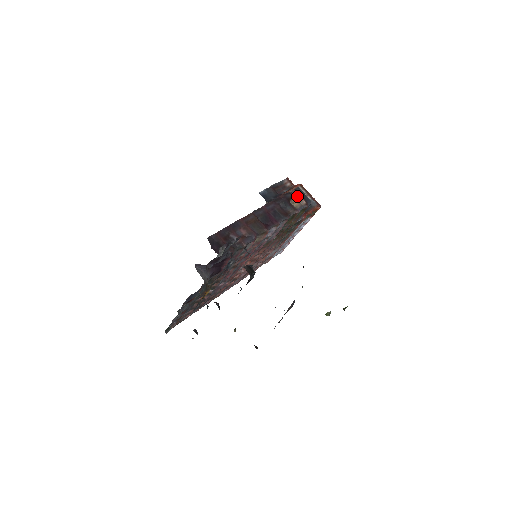
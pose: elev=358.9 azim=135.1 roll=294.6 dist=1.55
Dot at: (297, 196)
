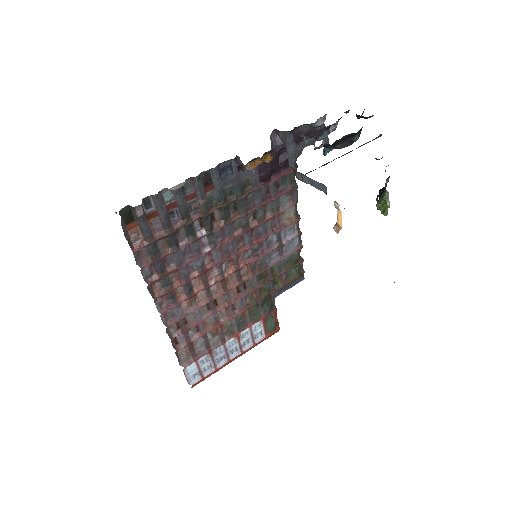
Dot at: occluded
